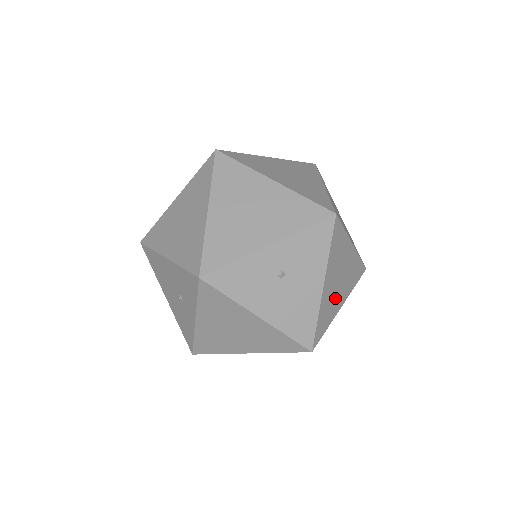
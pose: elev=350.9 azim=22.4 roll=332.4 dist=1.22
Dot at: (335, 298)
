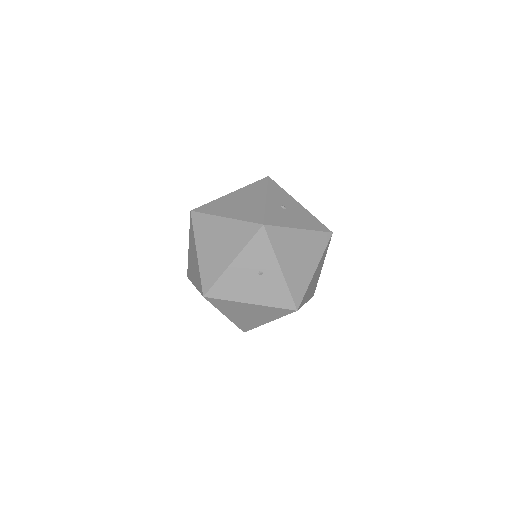
Dot at: occluded
